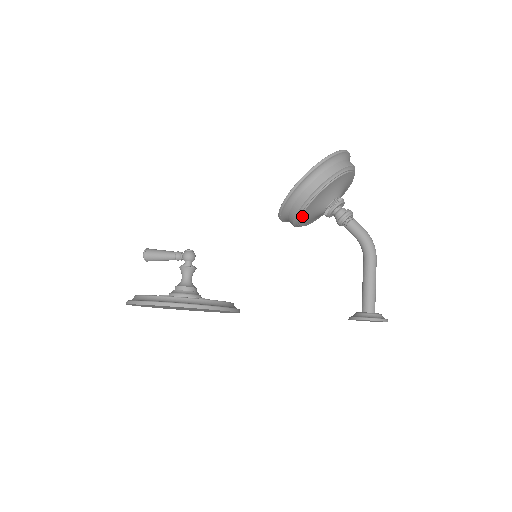
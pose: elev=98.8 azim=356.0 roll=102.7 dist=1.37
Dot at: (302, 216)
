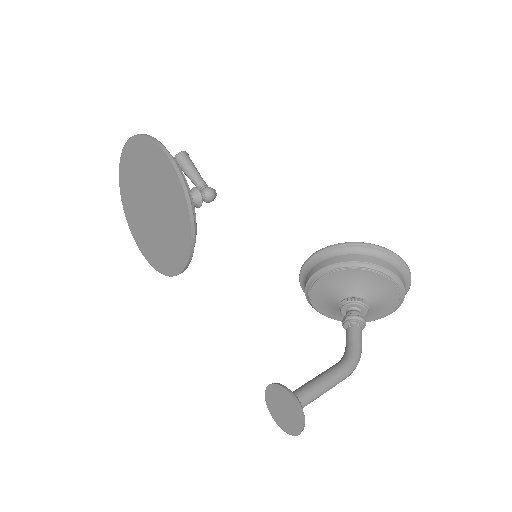
Dot at: (331, 274)
